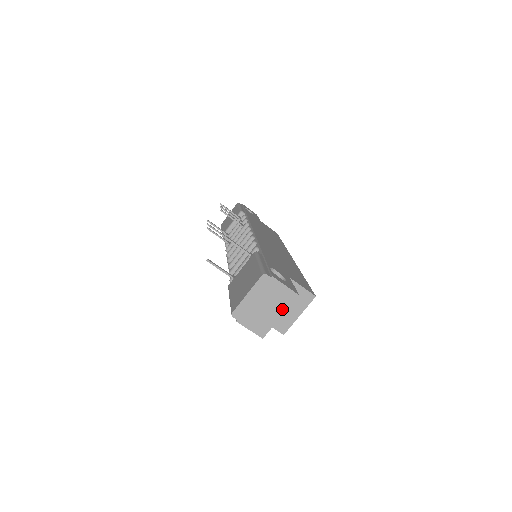
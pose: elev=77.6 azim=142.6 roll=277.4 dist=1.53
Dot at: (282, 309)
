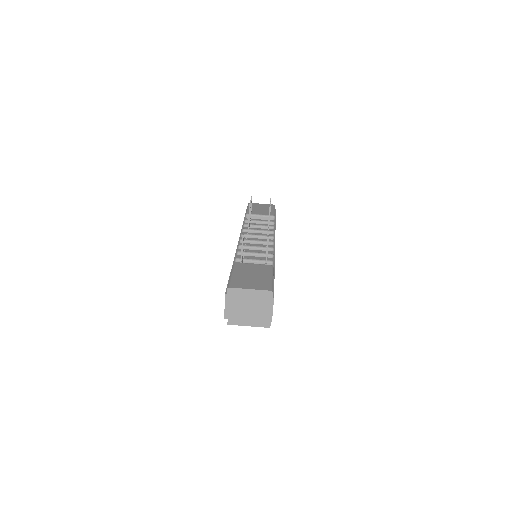
Dot at: (255, 318)
